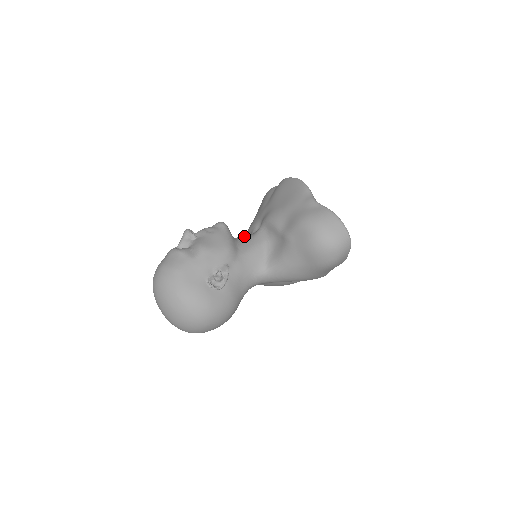
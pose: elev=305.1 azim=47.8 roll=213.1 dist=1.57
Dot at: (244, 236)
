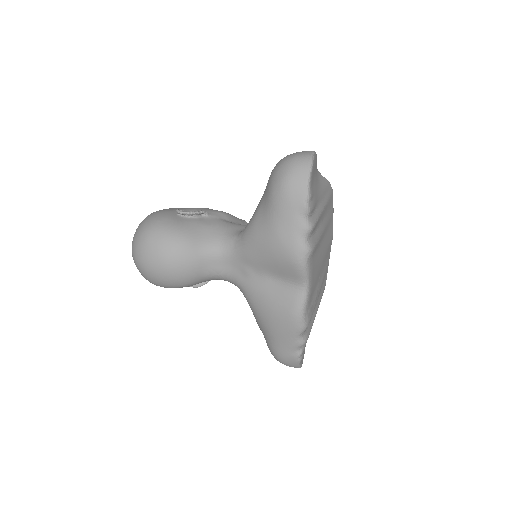
Dot at: occluded
